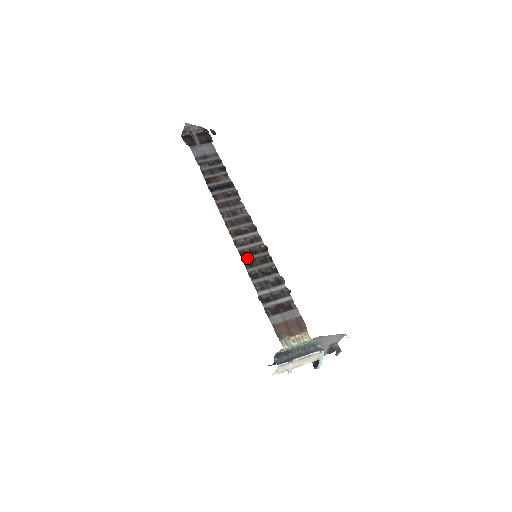
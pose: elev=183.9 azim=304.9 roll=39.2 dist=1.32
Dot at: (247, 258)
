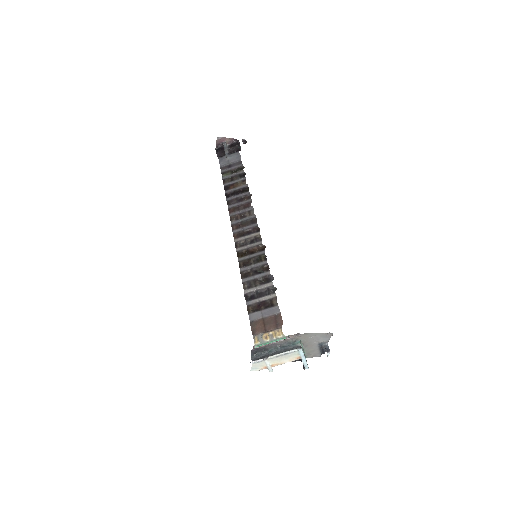
Dot at: (243, 258)
